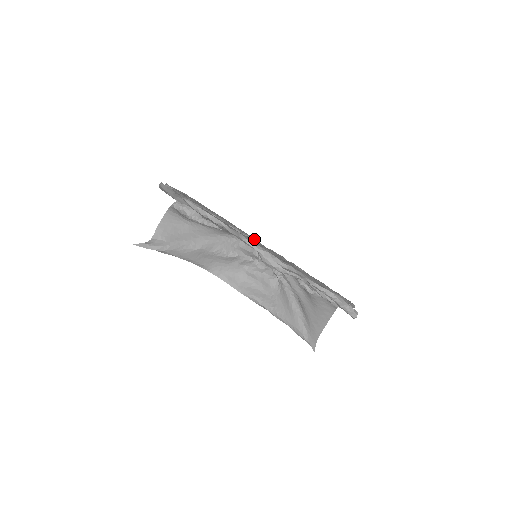
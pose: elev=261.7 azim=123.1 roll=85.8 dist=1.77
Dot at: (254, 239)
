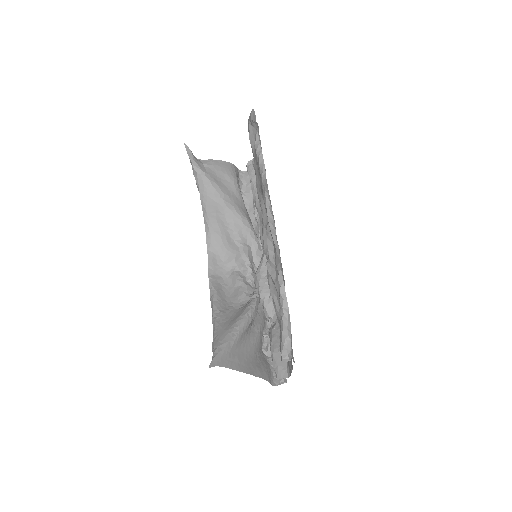
Dot at: occluded
